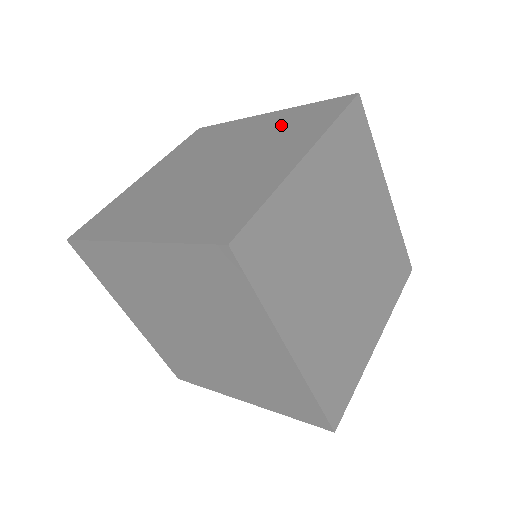
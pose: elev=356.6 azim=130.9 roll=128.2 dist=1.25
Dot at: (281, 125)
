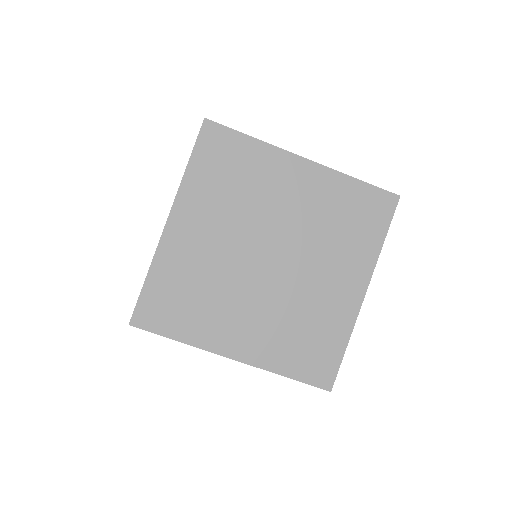
Dot at: occluded
